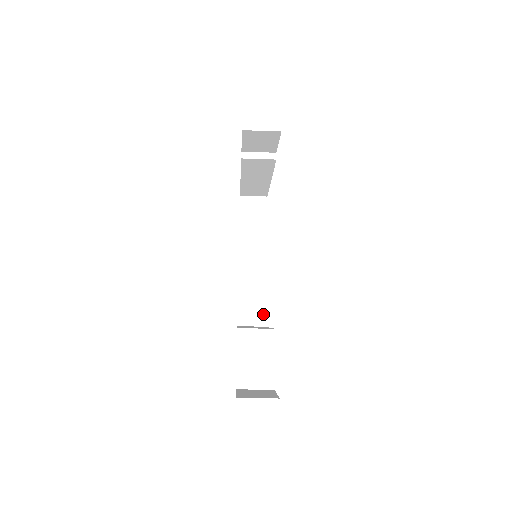
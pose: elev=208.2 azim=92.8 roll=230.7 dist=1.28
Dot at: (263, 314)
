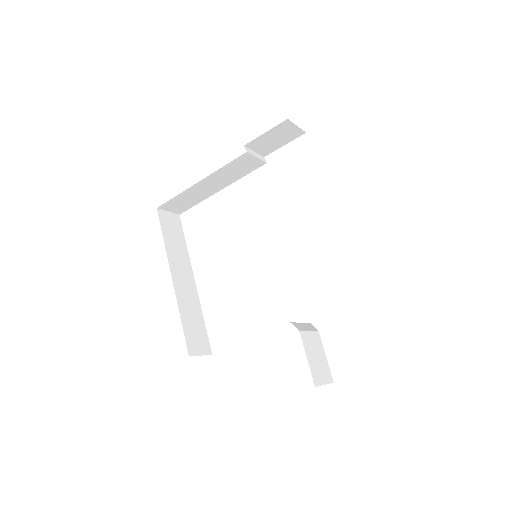
Dot at: (207, 340)
